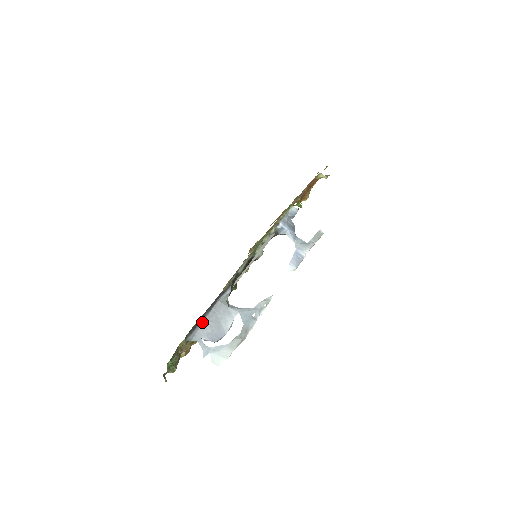
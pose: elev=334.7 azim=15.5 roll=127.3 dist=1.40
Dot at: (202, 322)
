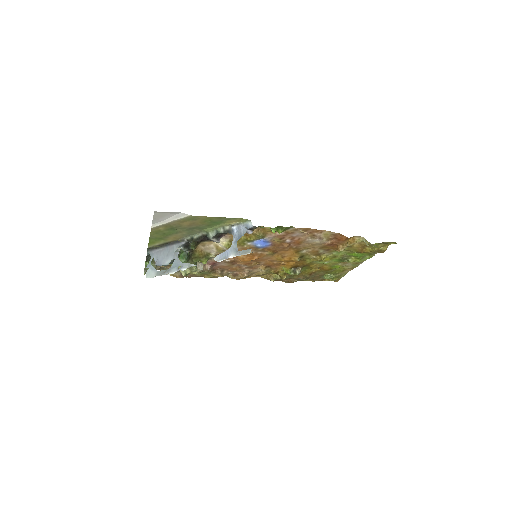
Dot at: (160, 249)
